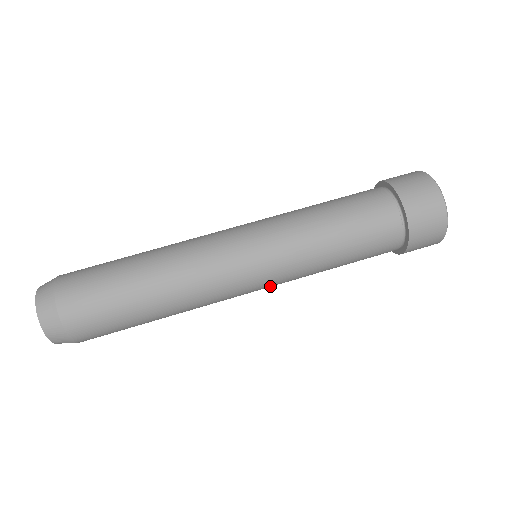
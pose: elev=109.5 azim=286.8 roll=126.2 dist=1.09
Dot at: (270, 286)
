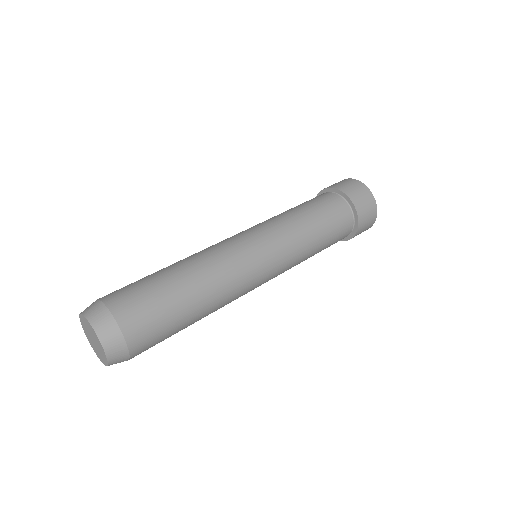
Dot at: (277, 261)
